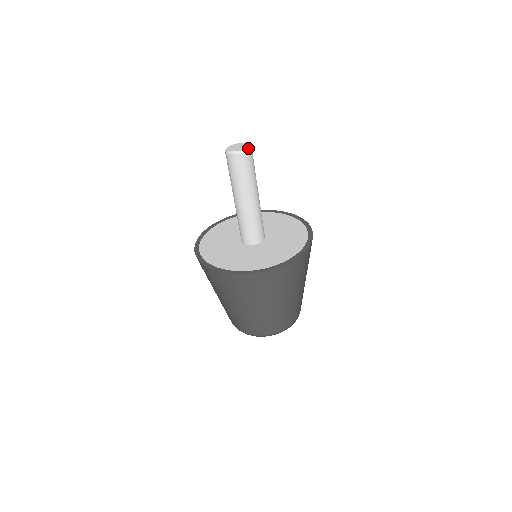
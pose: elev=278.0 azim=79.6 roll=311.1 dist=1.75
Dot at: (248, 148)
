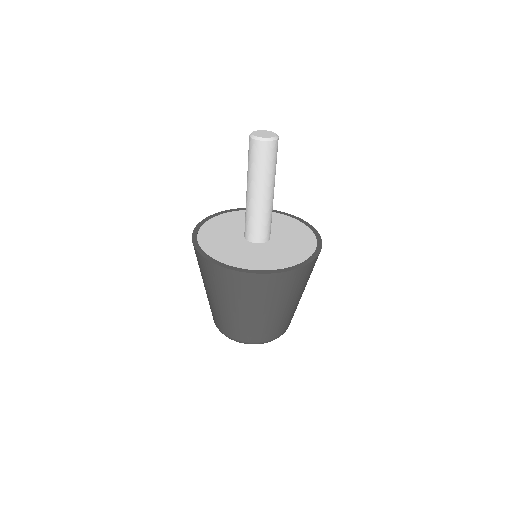
Dot at: (266, 138)
